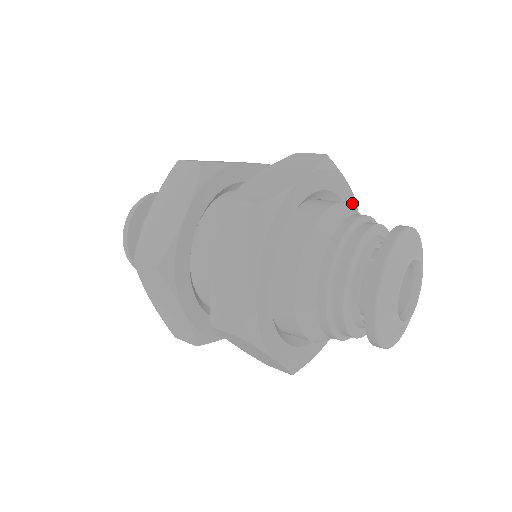
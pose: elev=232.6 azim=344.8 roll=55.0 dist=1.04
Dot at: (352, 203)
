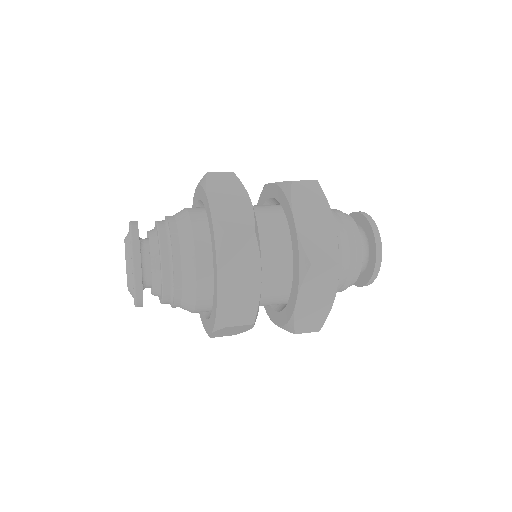
Dot at: occluded
